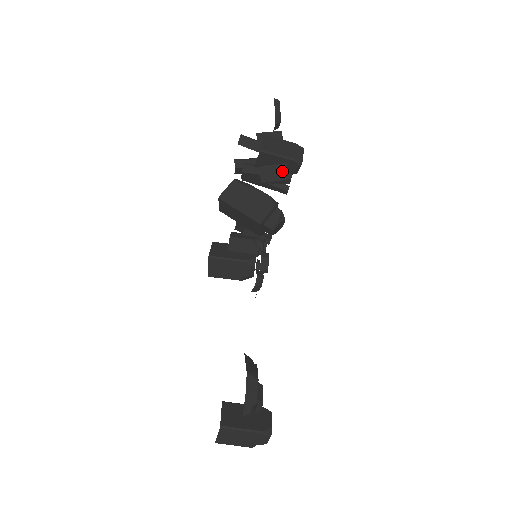
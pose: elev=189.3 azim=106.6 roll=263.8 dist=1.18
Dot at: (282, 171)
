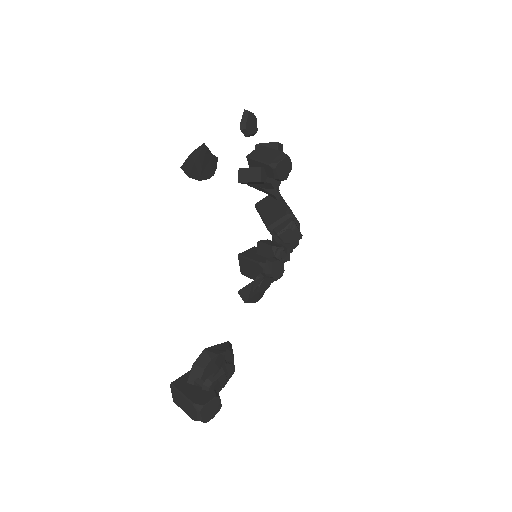
Dot at: (257, 174)
